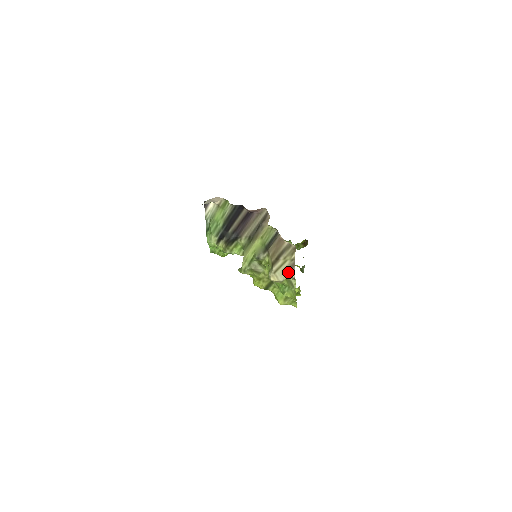
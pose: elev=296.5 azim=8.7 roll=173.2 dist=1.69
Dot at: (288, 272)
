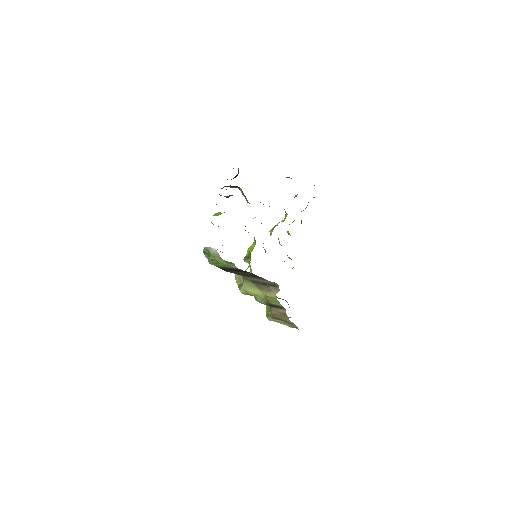
Dot at: occluded
